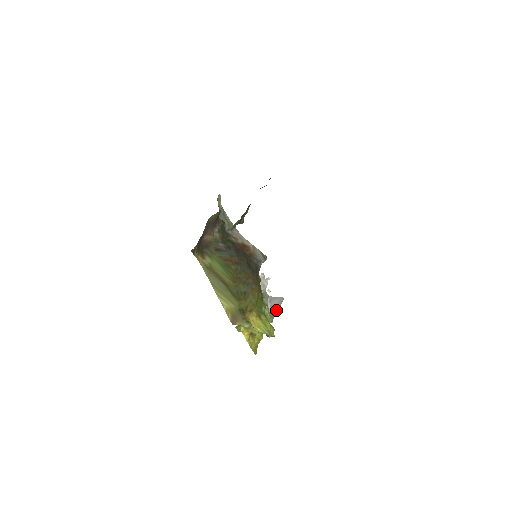
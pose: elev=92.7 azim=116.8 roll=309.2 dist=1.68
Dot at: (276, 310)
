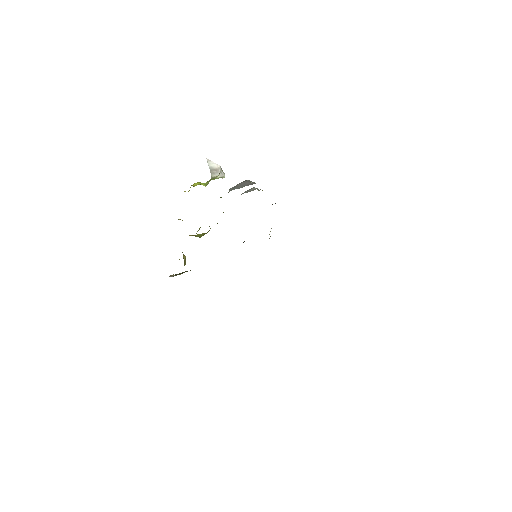
Dot at: (237, 188)
